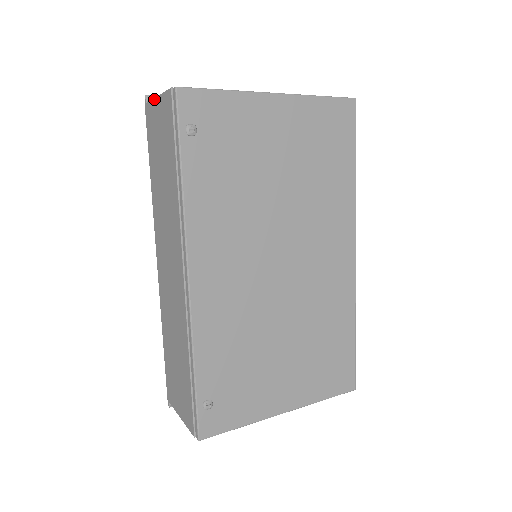
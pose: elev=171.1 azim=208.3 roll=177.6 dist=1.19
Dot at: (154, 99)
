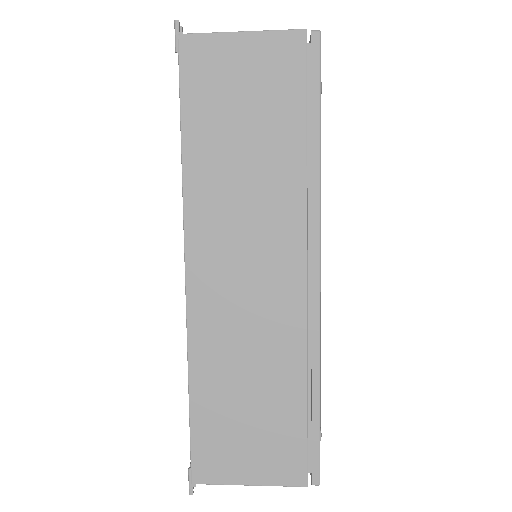
Dot at: (230, 33)
